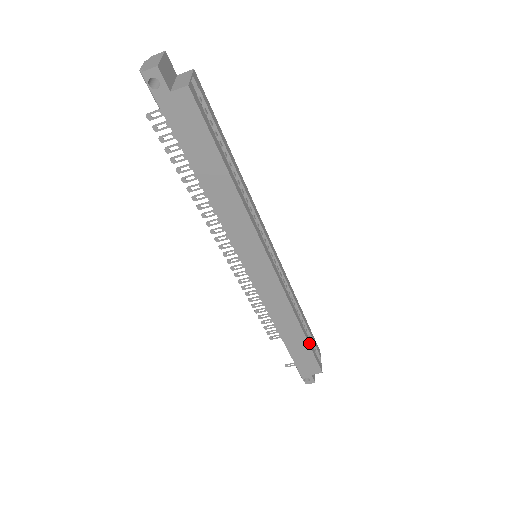
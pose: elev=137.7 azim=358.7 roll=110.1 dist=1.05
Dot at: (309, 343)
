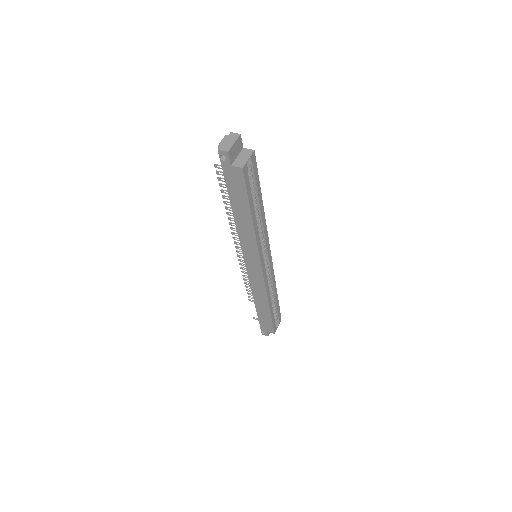
Dot at: (272, 315)
